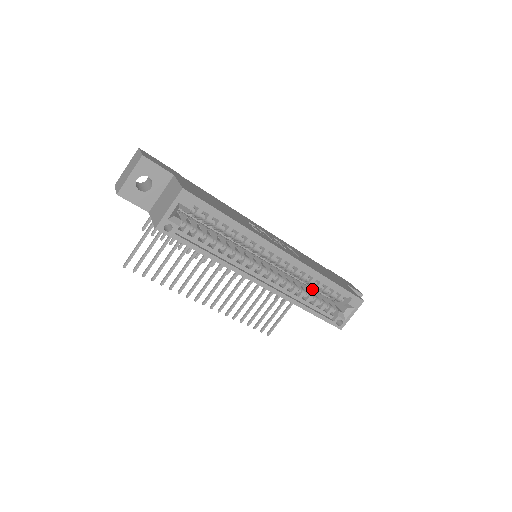
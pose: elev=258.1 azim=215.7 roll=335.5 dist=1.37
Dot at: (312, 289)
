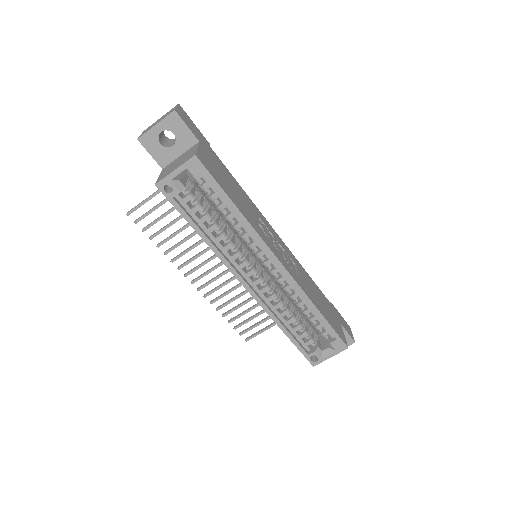
Dot at: (299, 313)
